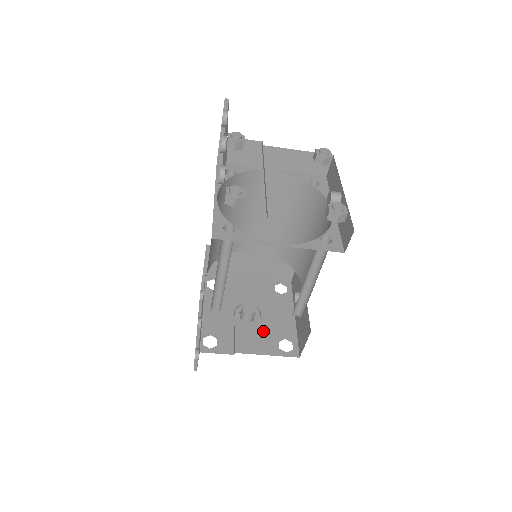
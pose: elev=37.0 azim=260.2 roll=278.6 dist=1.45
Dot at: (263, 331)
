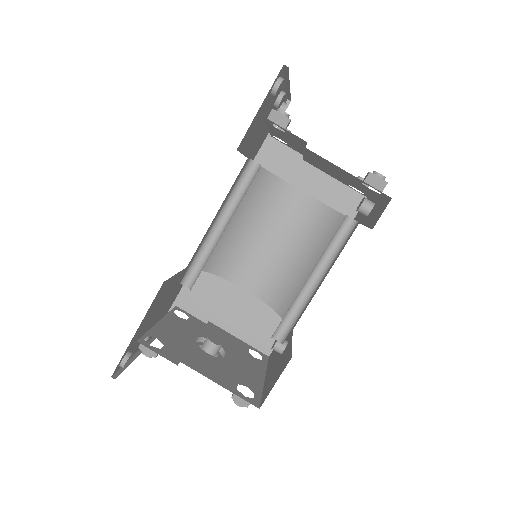
Dot at: (222, 367)
